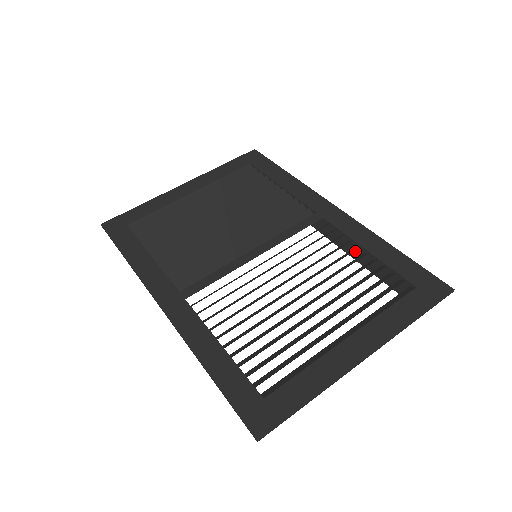
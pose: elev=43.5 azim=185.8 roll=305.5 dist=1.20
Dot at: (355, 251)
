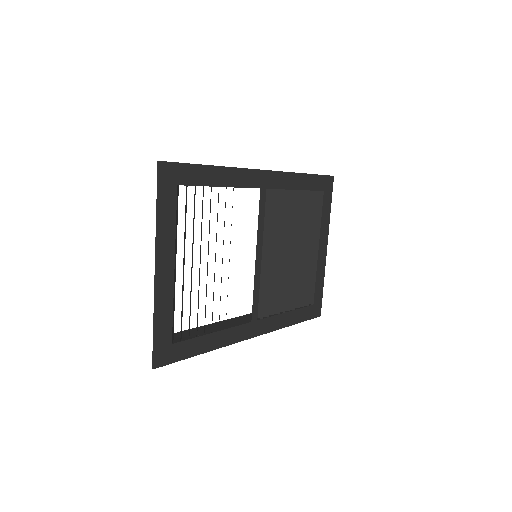
Dot at: occluded
